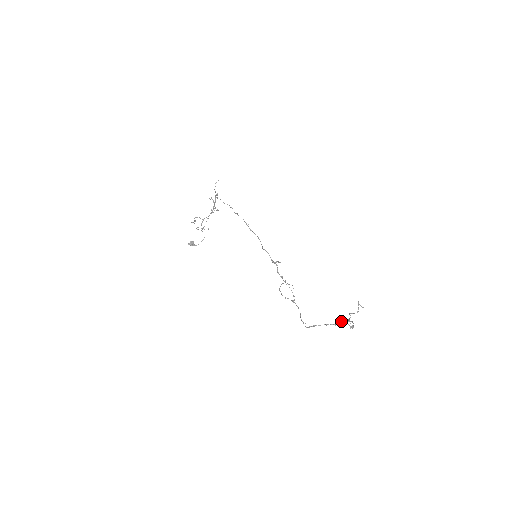
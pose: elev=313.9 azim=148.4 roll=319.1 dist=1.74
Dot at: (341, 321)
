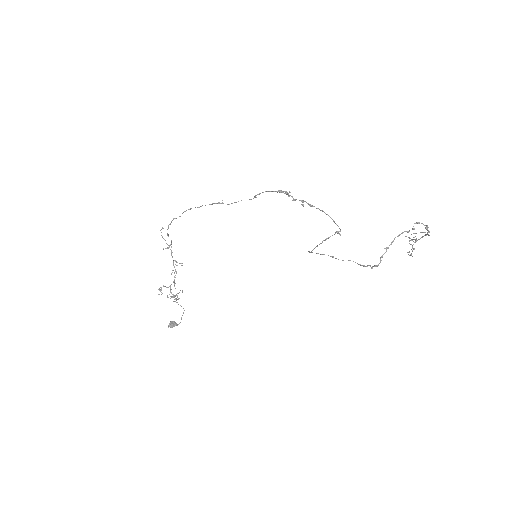
Dot at: (408, 252)
